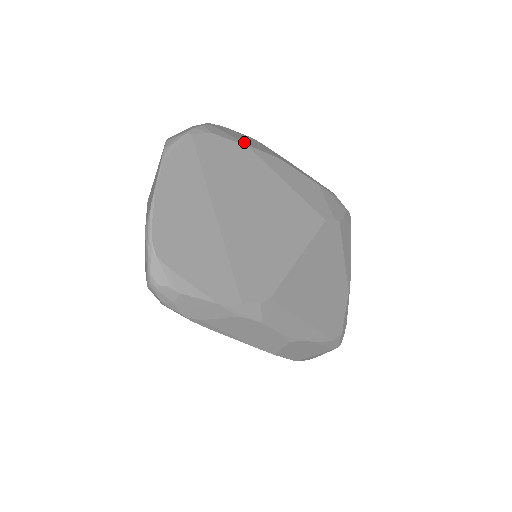
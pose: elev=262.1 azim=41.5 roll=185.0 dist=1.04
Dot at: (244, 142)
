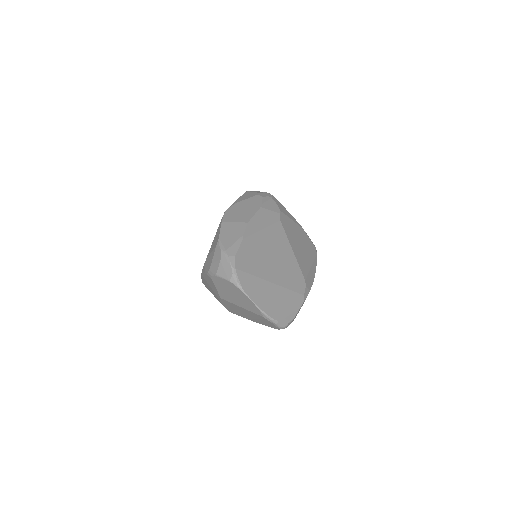
Dot at: (239, 239)
